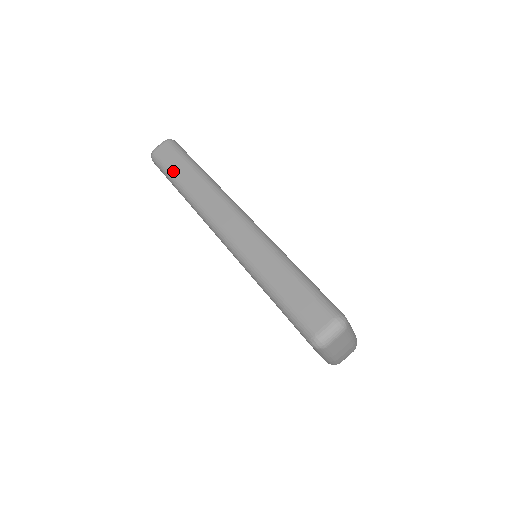
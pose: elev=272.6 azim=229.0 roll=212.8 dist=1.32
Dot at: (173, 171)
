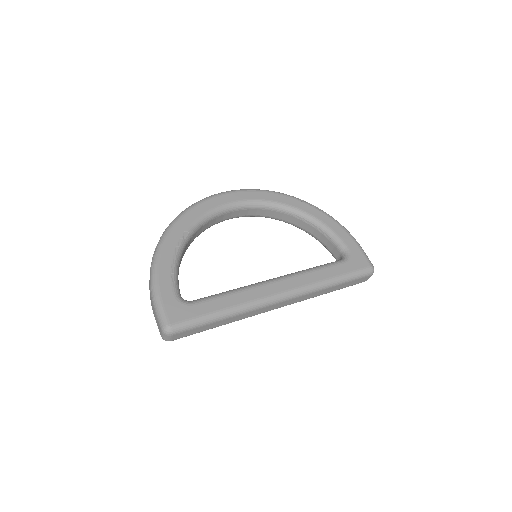
Dot at: occluded
